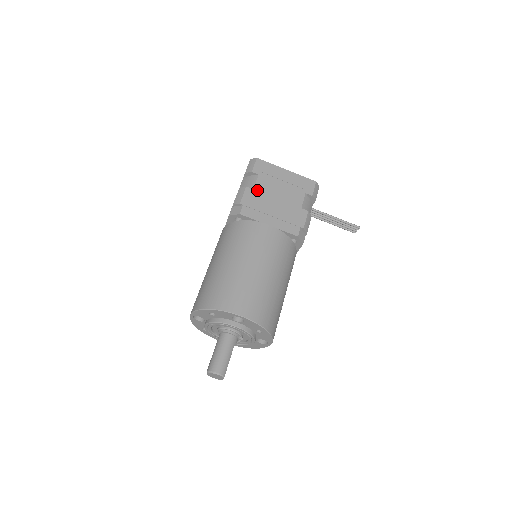
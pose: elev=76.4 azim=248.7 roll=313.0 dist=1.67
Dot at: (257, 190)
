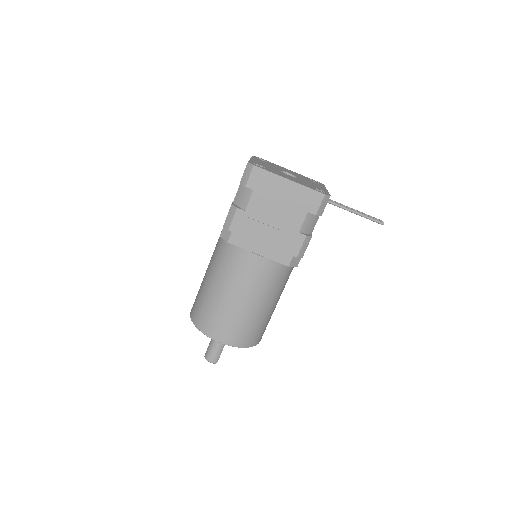
Dot at: (249, 211)
